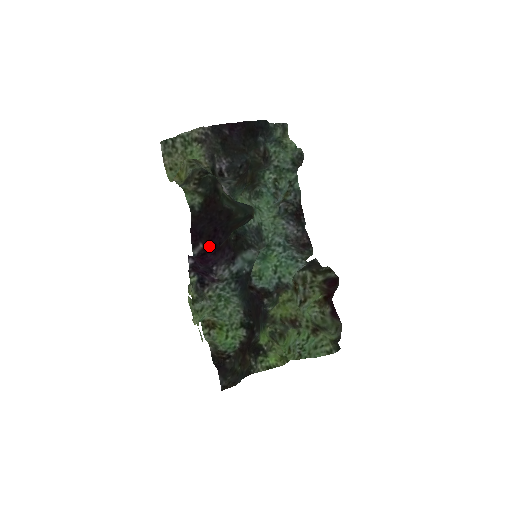
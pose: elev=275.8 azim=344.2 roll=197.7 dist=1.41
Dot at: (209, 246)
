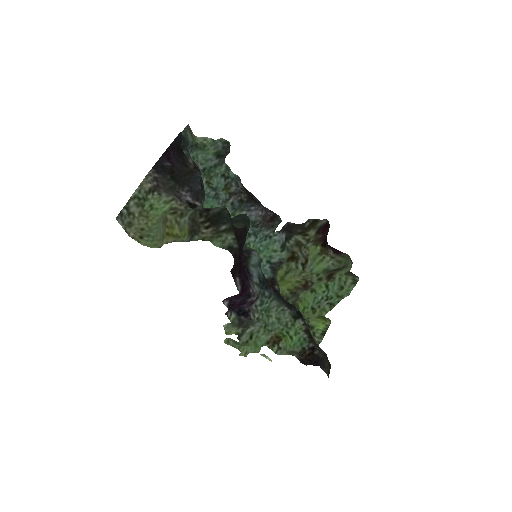
Dot at: (241, 275)
